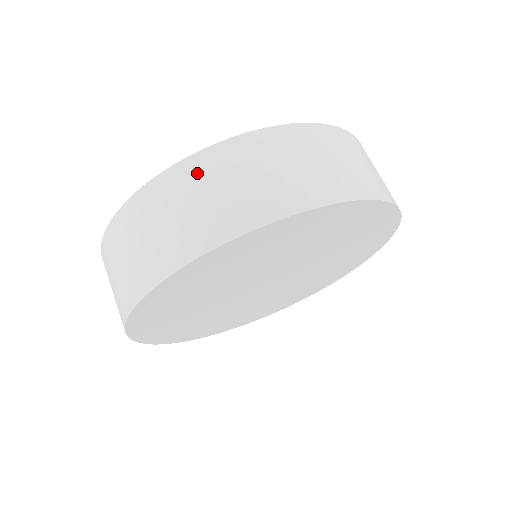
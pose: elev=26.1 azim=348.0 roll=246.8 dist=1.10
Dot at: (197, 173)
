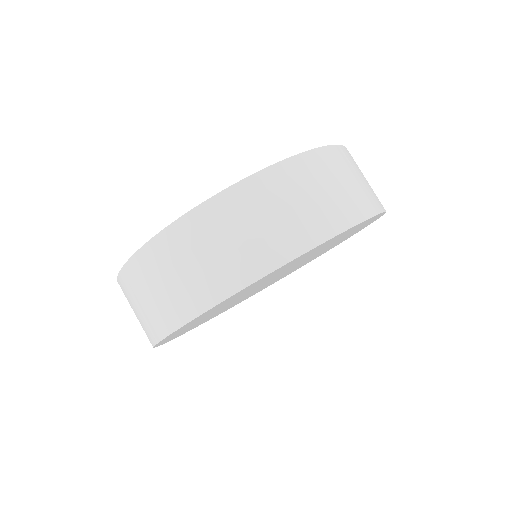
Dot at: (206, 224)
